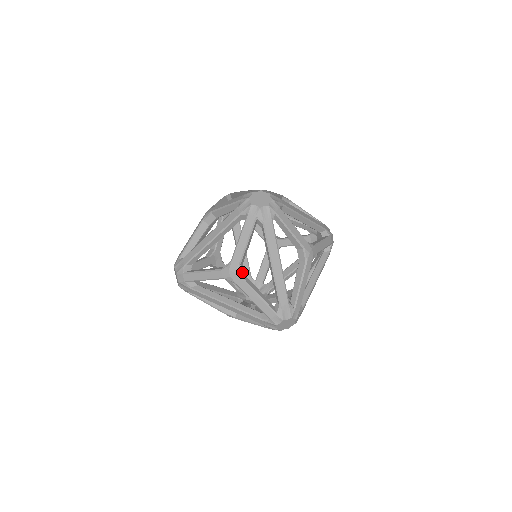
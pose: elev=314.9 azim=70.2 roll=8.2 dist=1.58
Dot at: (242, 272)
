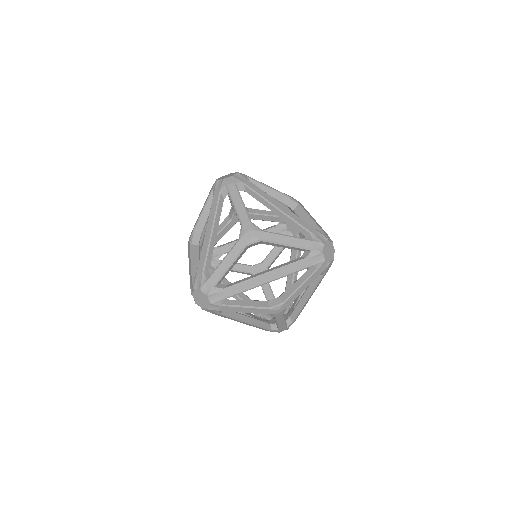
Dot at: (258, 227)
